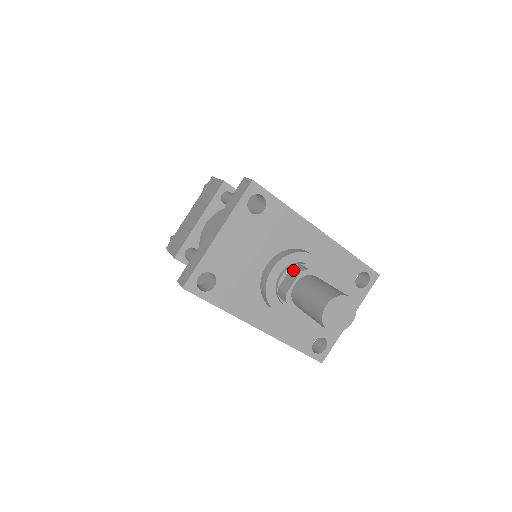
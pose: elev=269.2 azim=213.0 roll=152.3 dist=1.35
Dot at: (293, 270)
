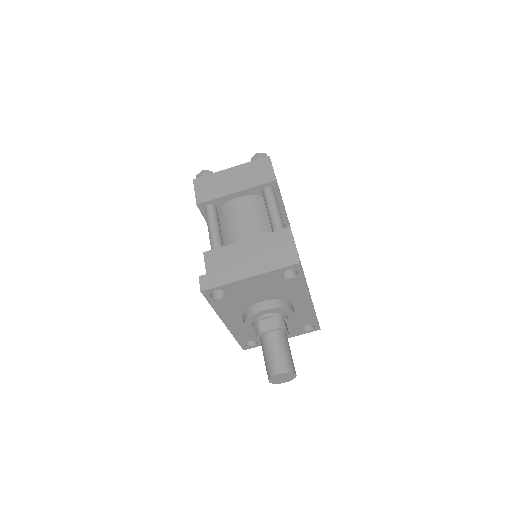
Dot at: (276, 320)
